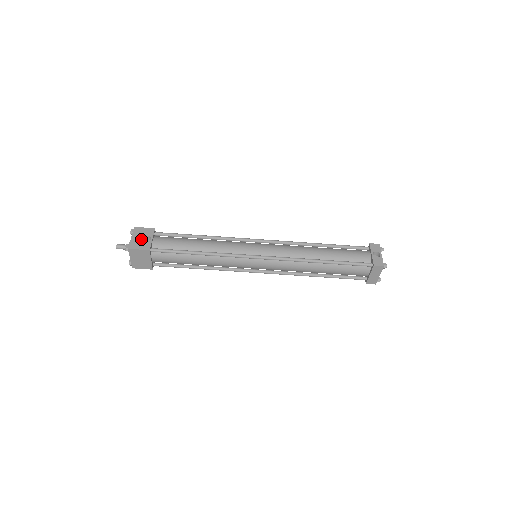
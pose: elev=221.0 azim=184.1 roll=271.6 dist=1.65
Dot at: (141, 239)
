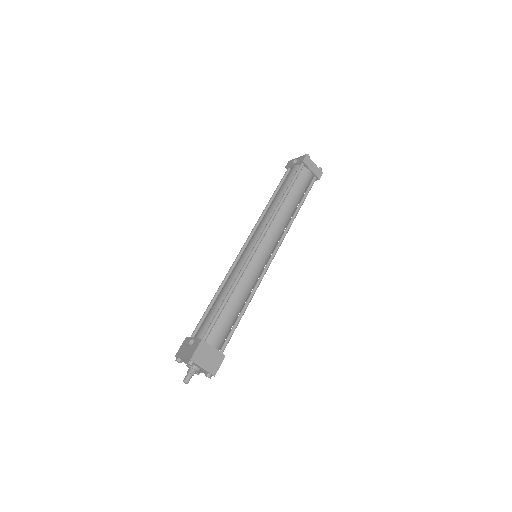
Dot at: (188, 348)
